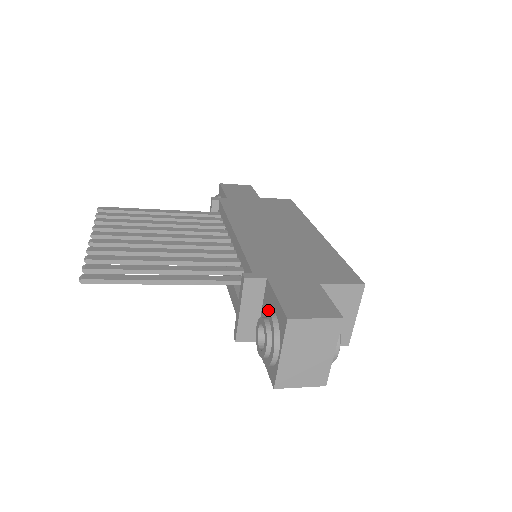
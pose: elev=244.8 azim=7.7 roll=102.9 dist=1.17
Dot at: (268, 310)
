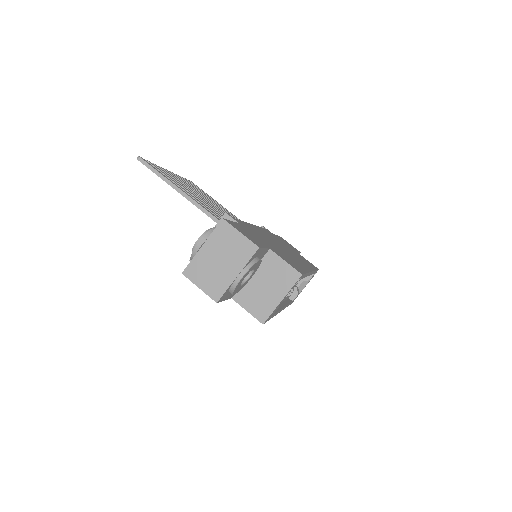
Dot at: occluded
